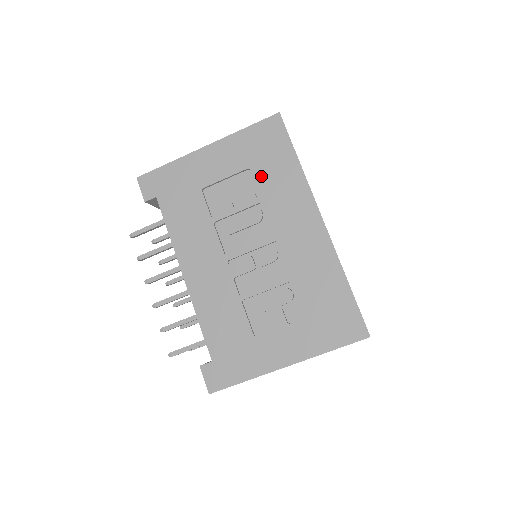
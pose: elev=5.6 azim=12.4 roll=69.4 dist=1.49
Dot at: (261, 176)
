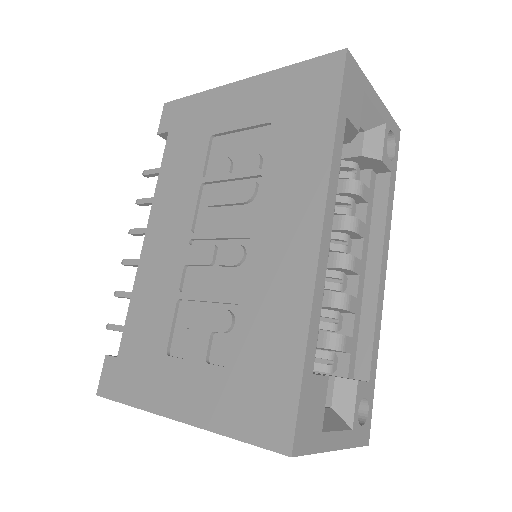
Dot at: (279, 137)
